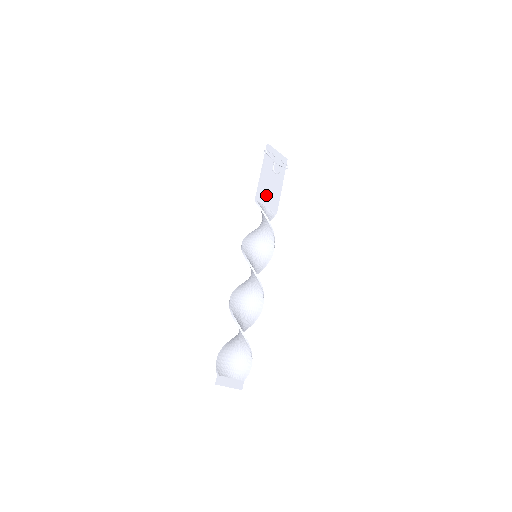
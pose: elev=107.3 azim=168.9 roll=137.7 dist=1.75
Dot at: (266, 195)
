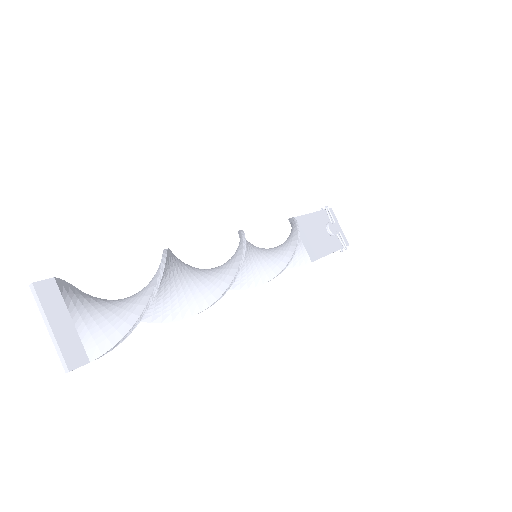
Dot at: (306, 232)
